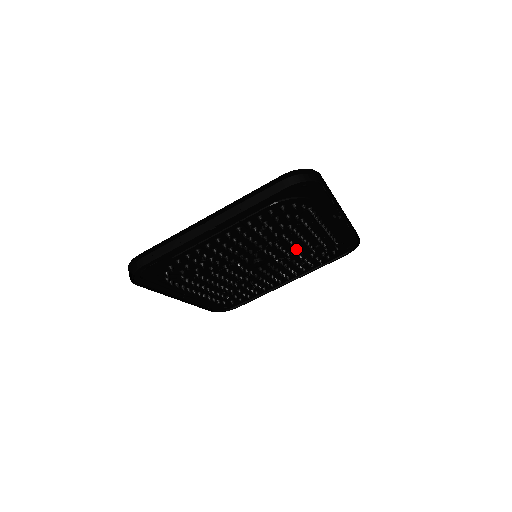
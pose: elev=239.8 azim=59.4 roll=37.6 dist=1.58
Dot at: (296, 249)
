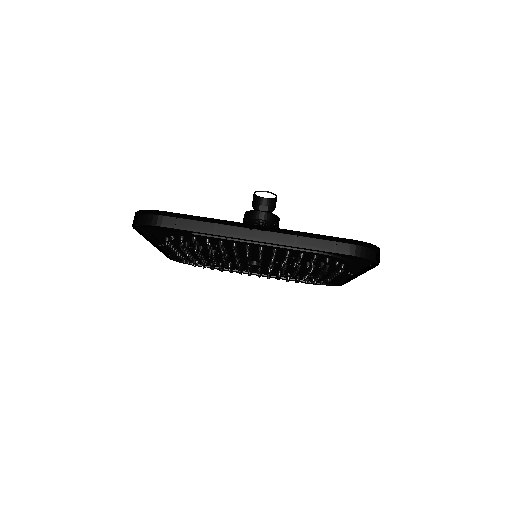
Dot at: (295, 274)
